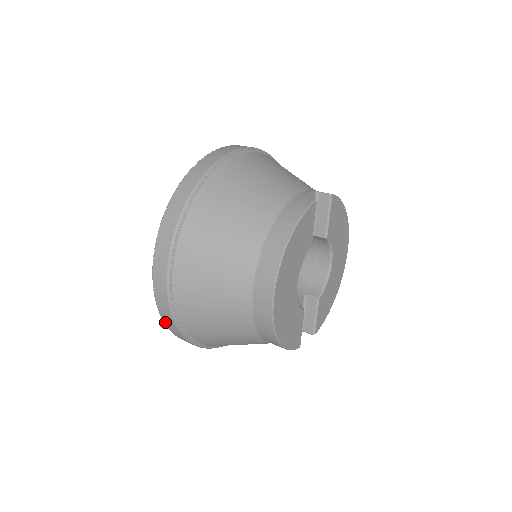
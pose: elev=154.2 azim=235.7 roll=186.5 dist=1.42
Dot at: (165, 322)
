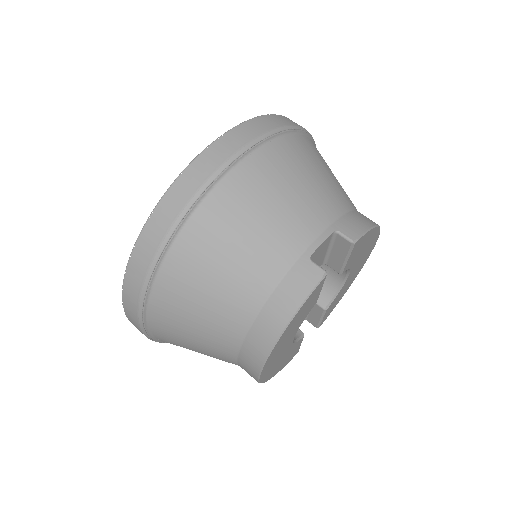
Dot at: occluded
